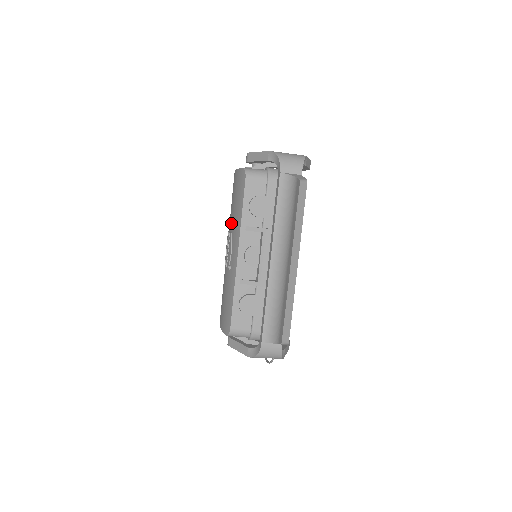
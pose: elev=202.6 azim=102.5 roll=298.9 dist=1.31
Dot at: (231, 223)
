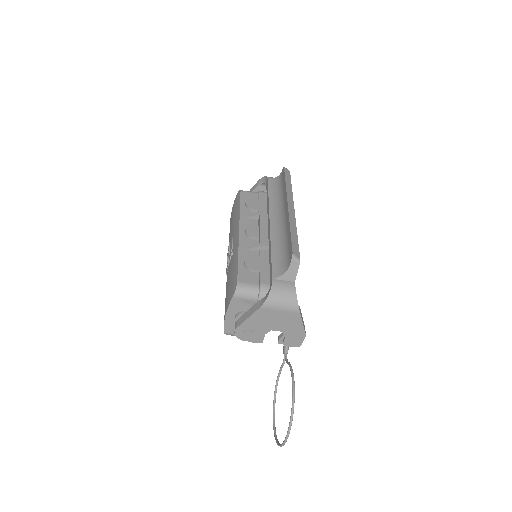
Dot at: (230, 236)
